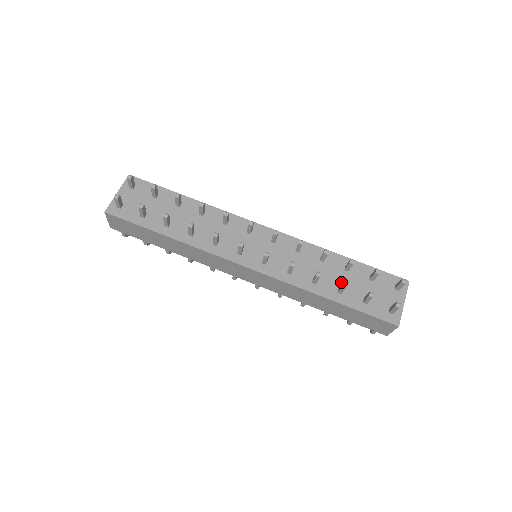
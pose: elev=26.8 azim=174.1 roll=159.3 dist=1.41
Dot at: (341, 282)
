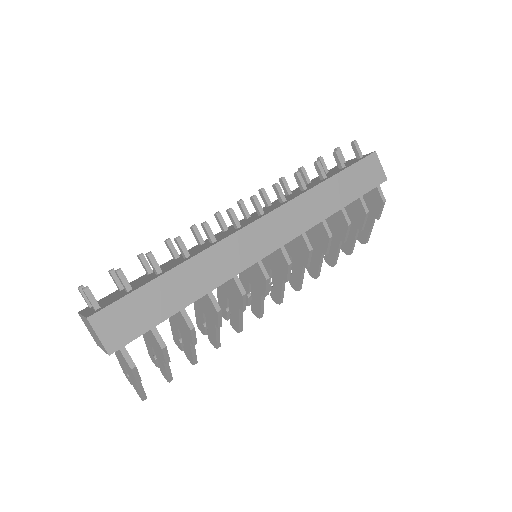
Dot at: (316, 181)
